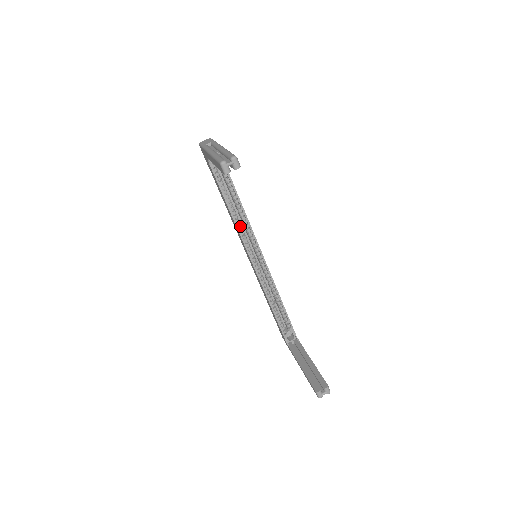
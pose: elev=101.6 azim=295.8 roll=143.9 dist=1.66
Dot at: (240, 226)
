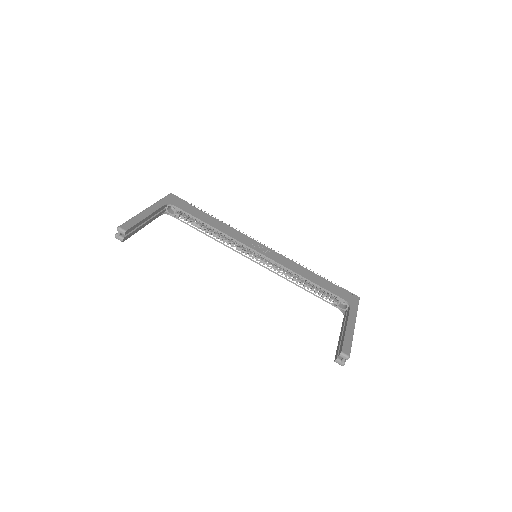
Dot at: (227, 242)
